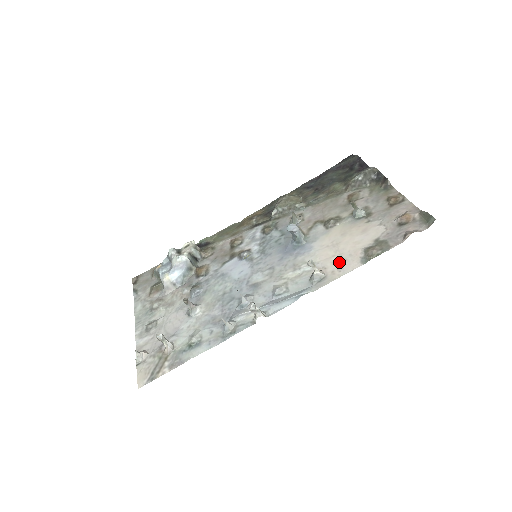
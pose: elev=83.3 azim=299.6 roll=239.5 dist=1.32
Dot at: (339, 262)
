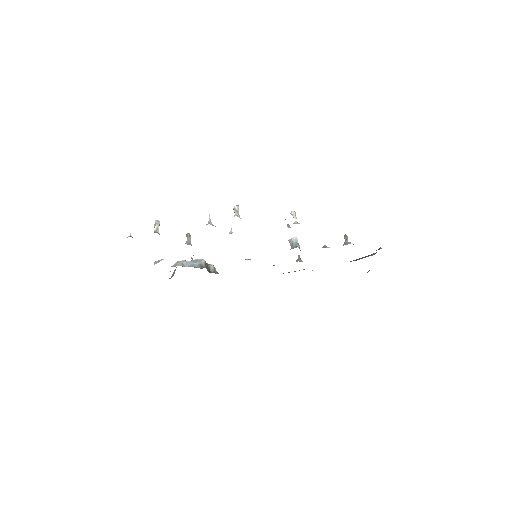
Dot at: occluded
